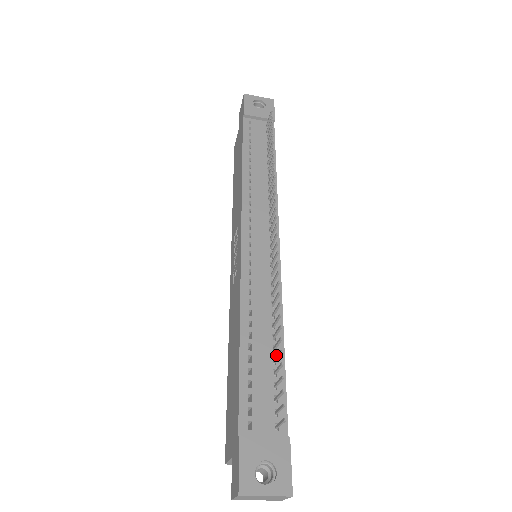
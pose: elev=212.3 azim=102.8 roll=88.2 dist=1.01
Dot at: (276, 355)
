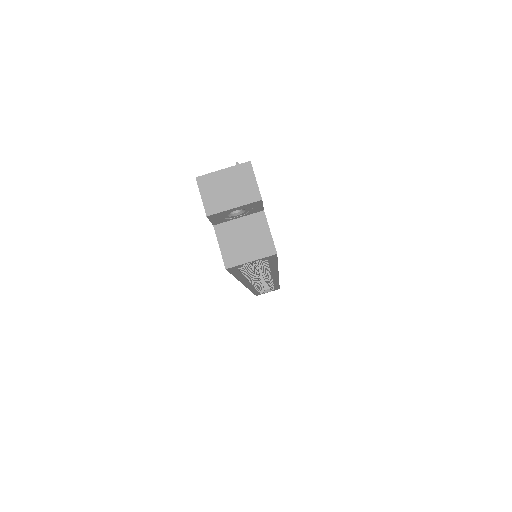
Dot at: occluded
